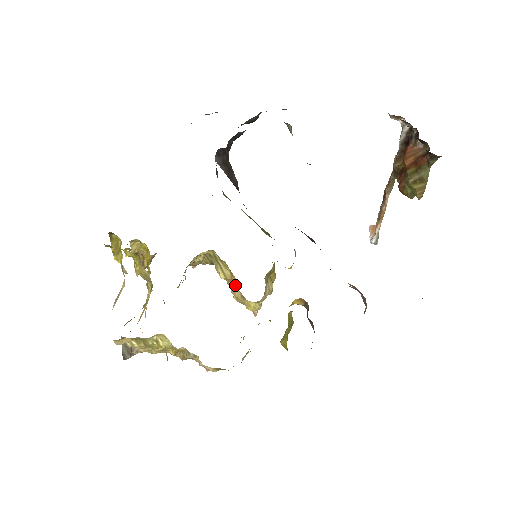
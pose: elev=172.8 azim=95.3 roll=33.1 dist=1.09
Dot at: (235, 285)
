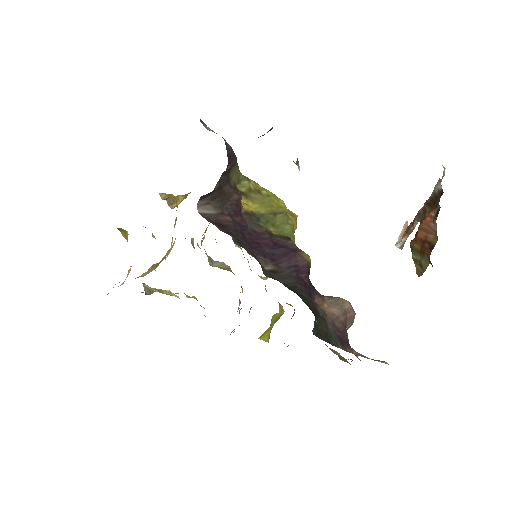
Dot at: occluded
